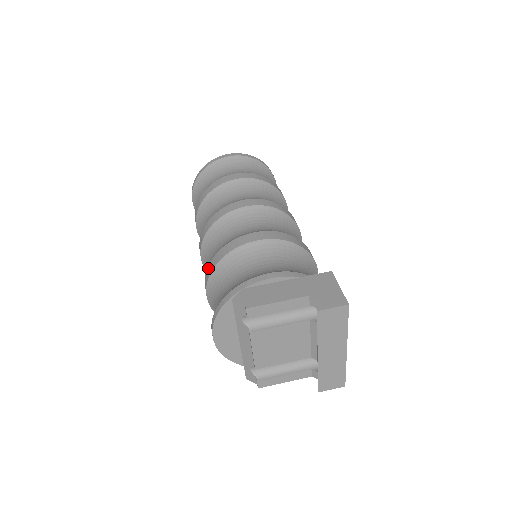
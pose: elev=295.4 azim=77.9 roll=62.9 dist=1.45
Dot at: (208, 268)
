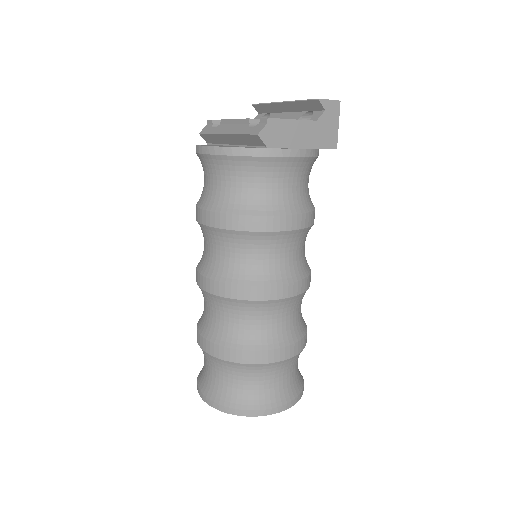
Dot at: occluded
